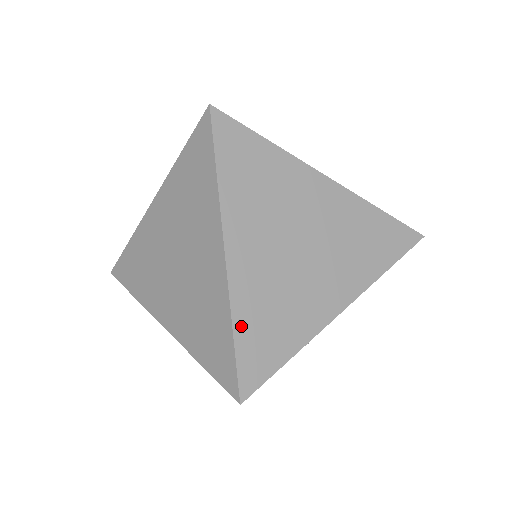
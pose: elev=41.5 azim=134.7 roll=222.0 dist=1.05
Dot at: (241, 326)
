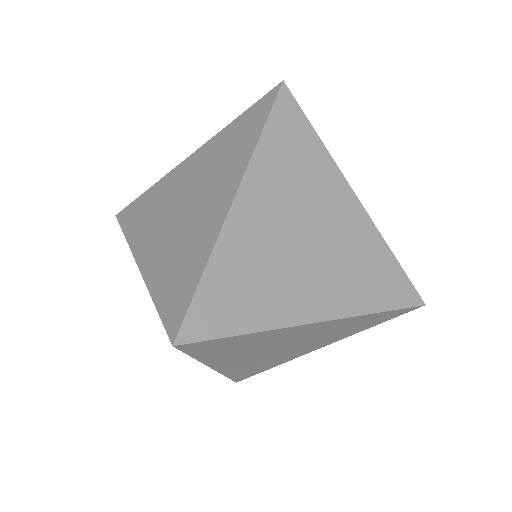
Dot at: (214, 272)
